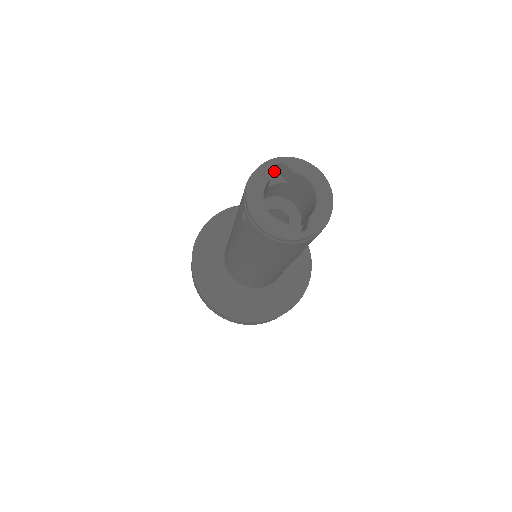
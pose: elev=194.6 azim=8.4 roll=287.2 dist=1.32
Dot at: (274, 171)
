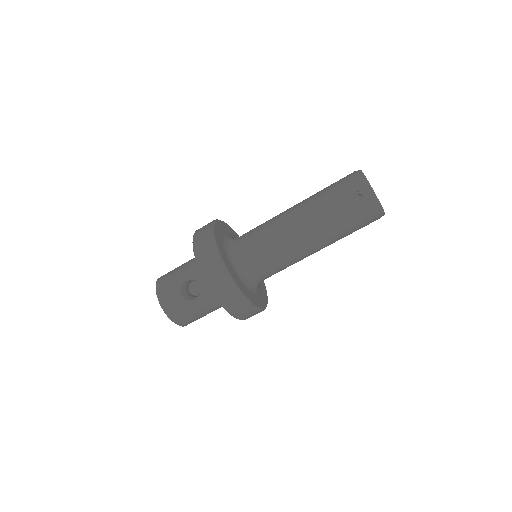
Dot at: occluded
